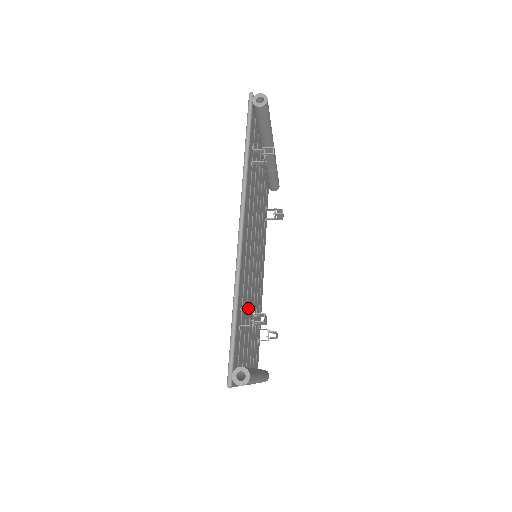
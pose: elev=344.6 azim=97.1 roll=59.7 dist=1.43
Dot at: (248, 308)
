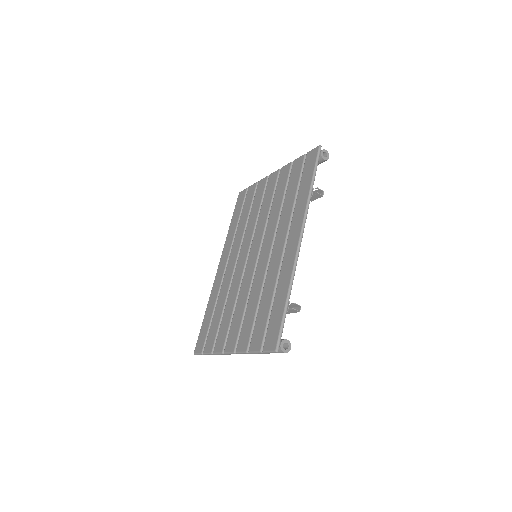
Dot at: occluded
